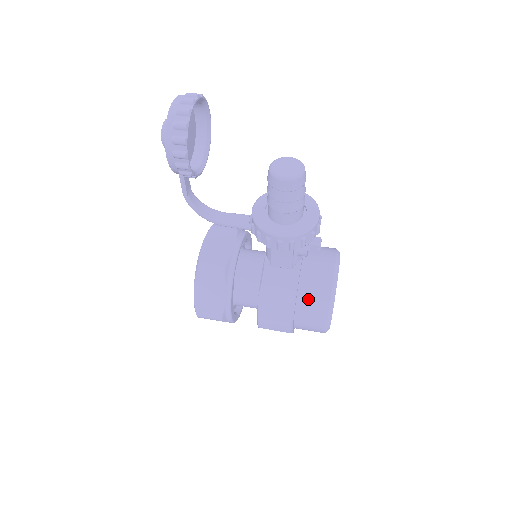
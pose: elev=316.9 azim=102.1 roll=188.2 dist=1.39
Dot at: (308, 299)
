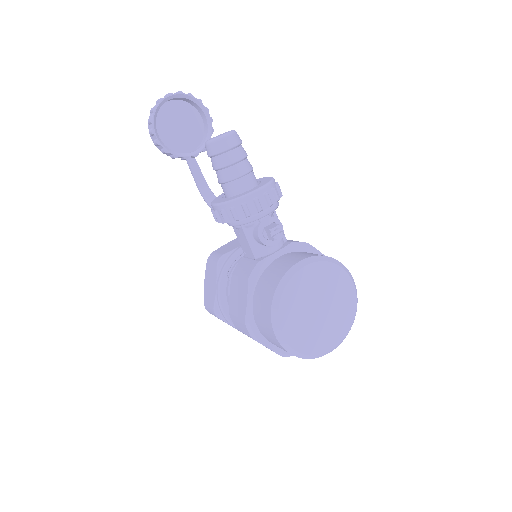
Dot at: (260, 294)
